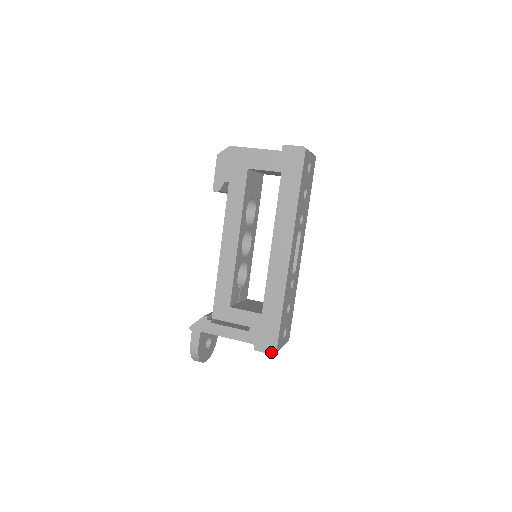
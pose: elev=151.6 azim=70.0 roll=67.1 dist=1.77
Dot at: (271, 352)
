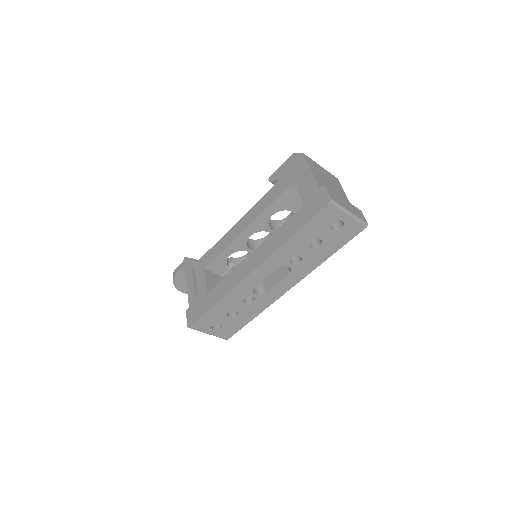
Dot at: (188, 323)
